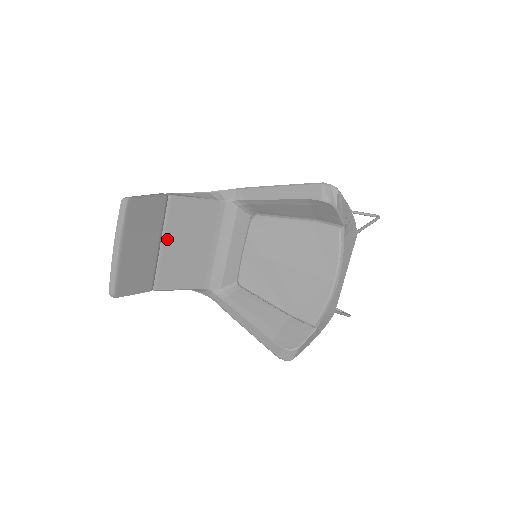
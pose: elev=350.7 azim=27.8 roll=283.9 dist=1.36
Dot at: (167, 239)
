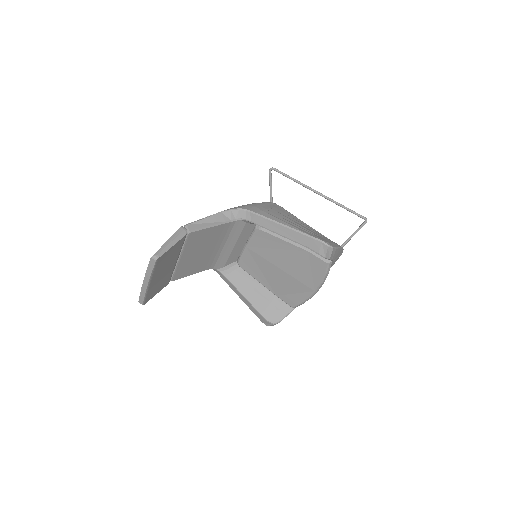
Dot at: (184, 255)
